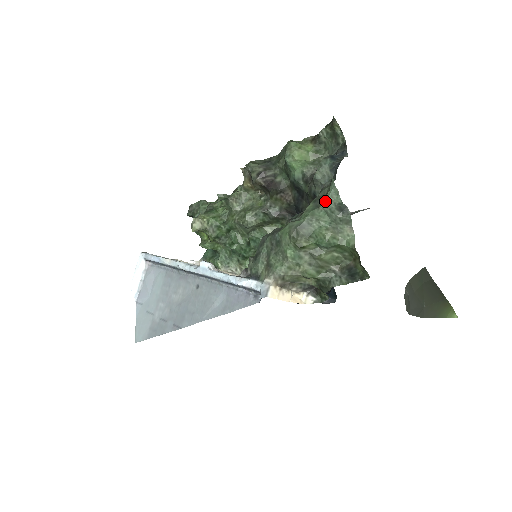
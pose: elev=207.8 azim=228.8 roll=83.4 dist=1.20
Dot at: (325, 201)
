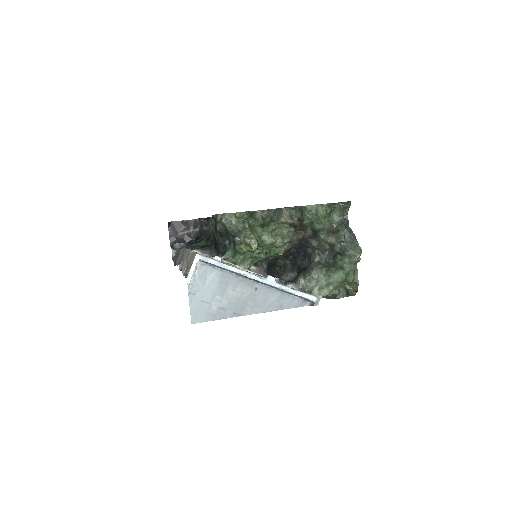
Dot at: (355, 260)
